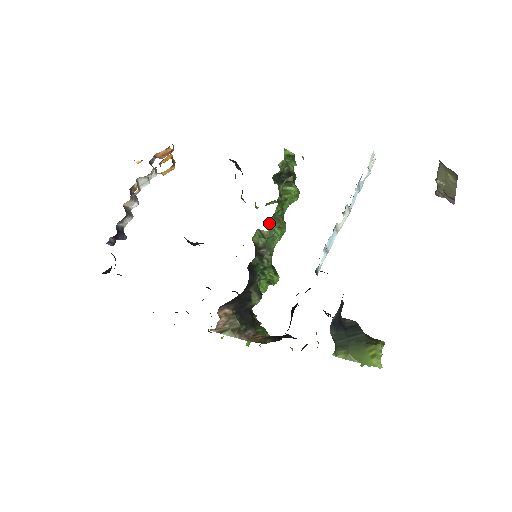
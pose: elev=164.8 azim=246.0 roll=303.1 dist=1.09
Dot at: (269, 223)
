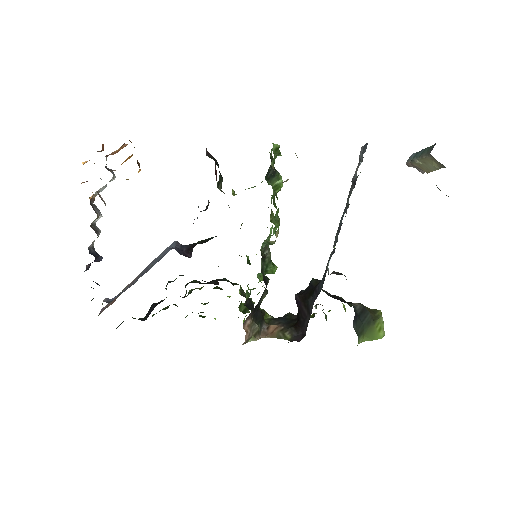
Dot at: (276, 232)
